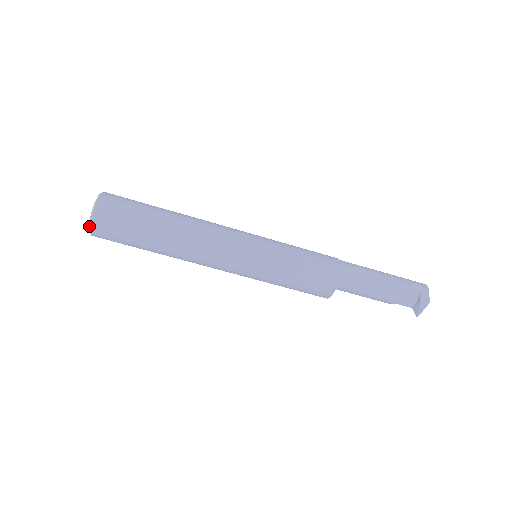
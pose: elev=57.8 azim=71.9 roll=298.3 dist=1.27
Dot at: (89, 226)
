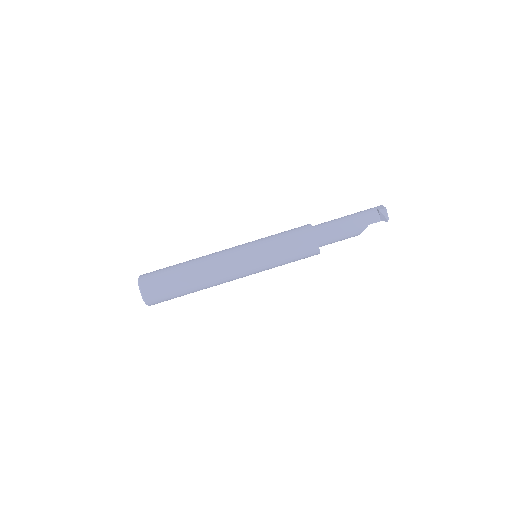
Dot at: occluded
